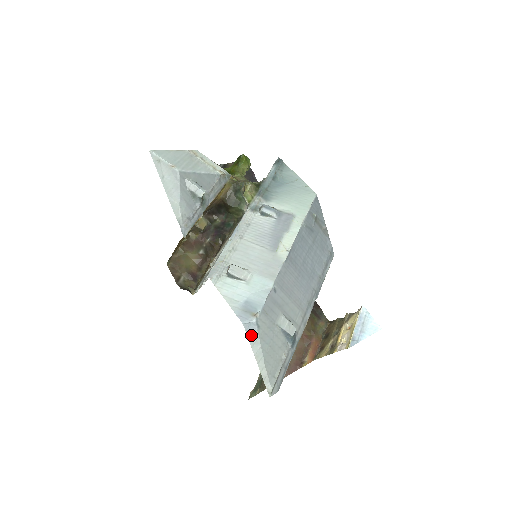
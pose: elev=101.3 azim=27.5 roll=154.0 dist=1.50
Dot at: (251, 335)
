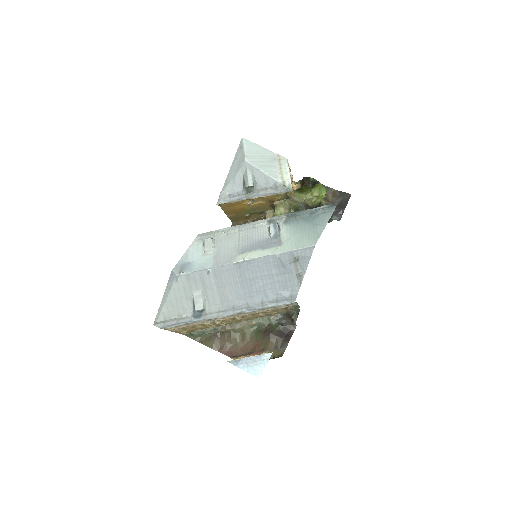
Dot at: (170, 281)
